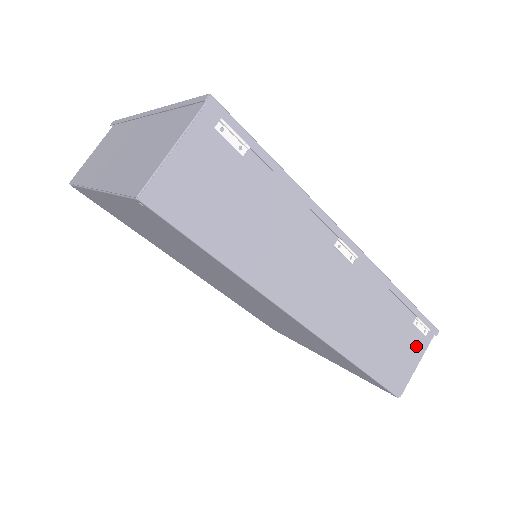
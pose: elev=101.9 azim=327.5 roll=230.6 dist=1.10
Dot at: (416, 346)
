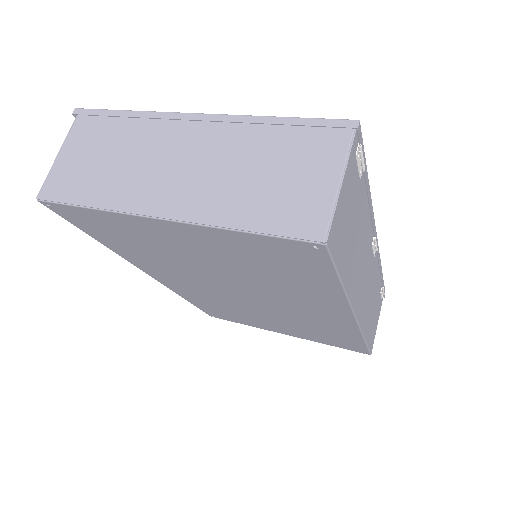
Dot at: (379, 310)
